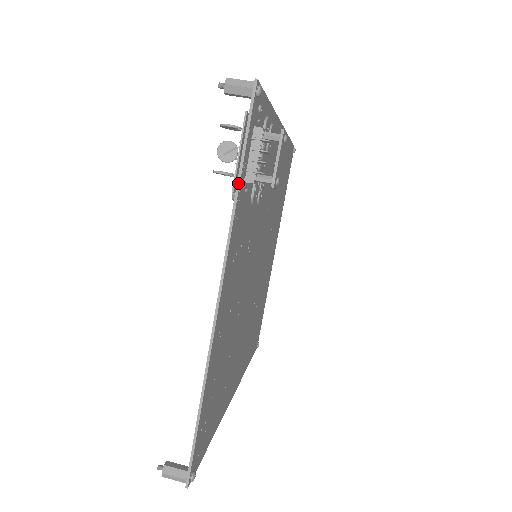
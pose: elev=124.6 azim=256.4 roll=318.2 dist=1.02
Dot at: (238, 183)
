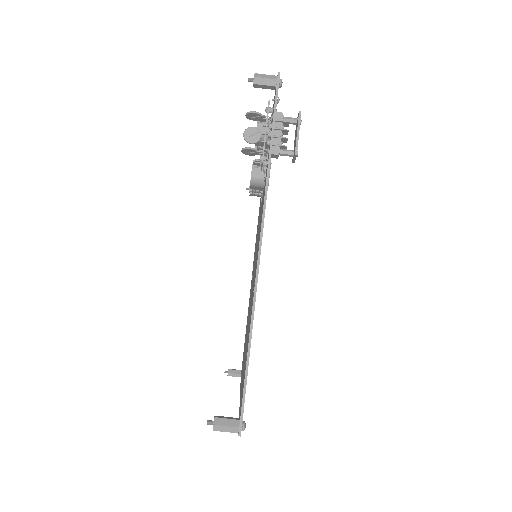
Dot at: (270, 149)
